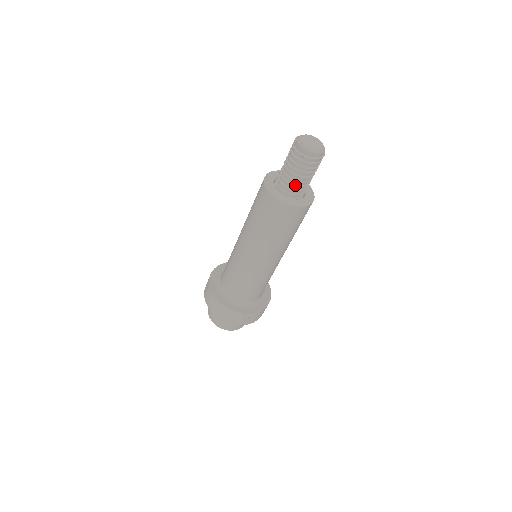
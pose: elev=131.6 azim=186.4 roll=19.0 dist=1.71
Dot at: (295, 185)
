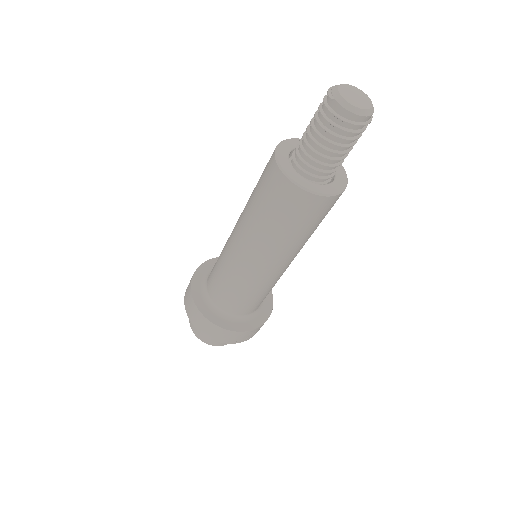
Dot at: (331, 165)
